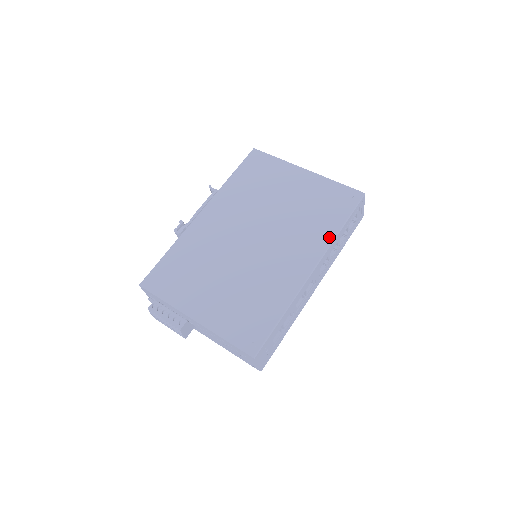
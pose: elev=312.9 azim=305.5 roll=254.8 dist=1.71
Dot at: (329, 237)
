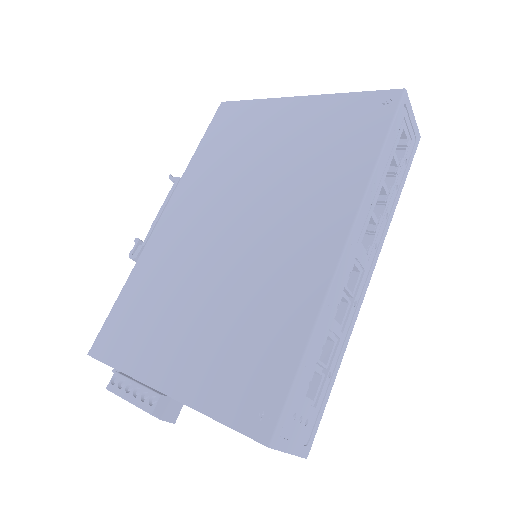
Dot at: (360, 181)
